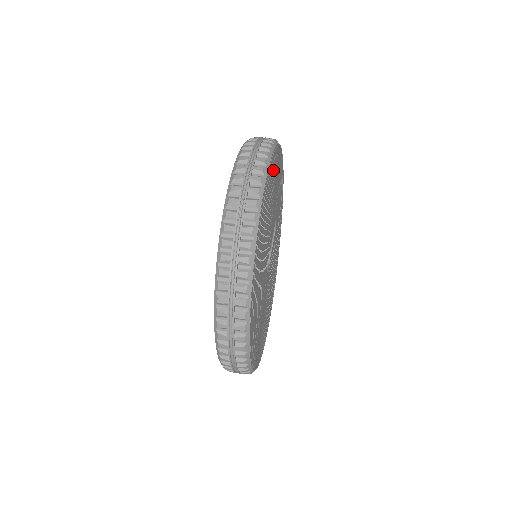
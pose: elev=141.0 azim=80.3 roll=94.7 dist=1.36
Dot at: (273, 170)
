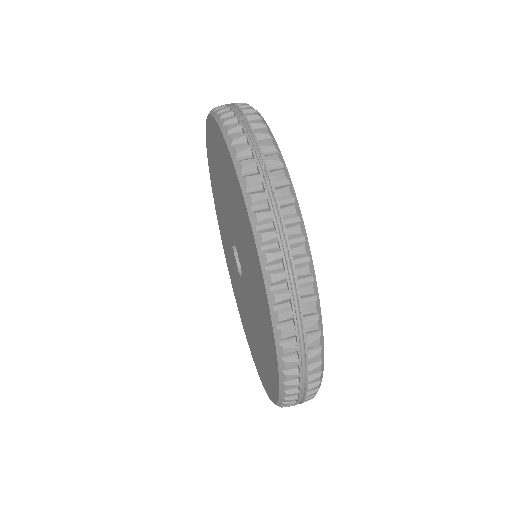
Dot at: occluded
